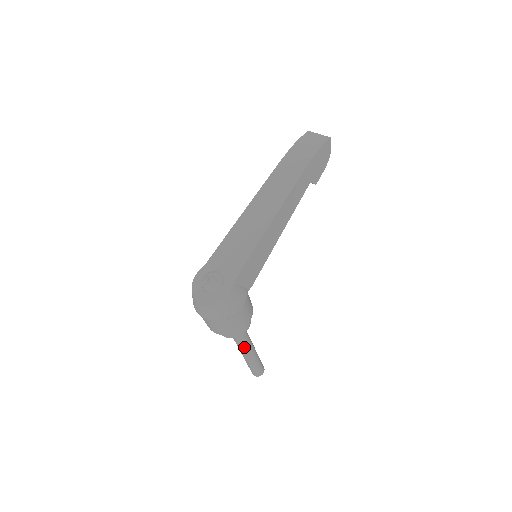
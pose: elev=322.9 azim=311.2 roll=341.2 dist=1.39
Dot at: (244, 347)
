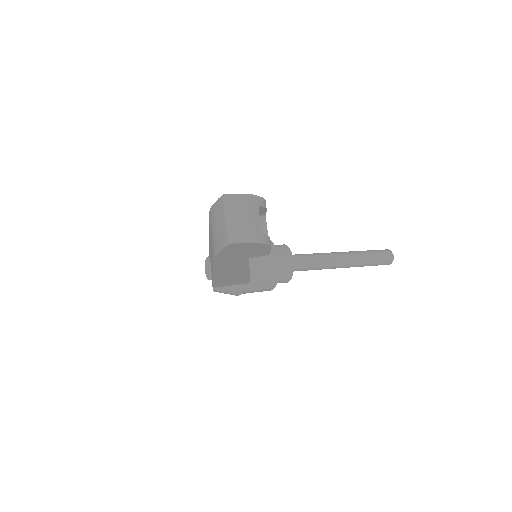
Dot at: occluded
